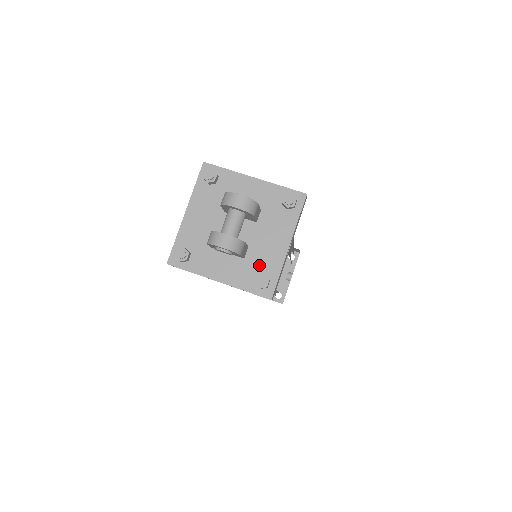
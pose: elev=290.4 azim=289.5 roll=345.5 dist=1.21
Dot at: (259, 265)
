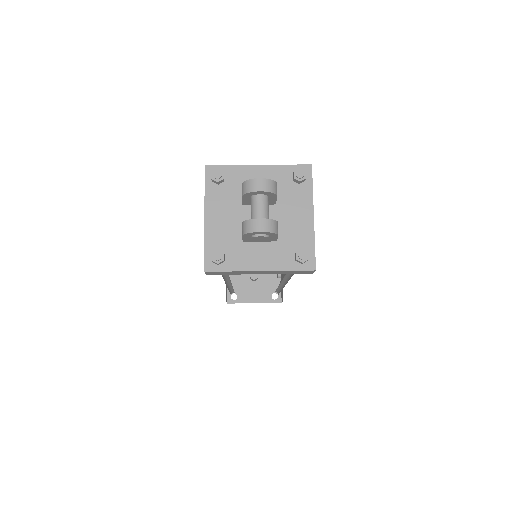
Dot at: (293, 243)
